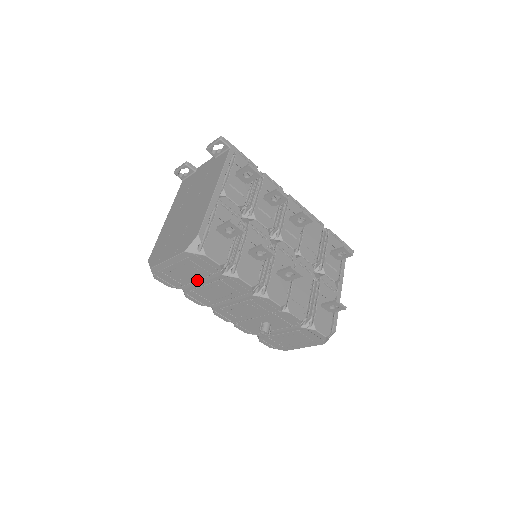
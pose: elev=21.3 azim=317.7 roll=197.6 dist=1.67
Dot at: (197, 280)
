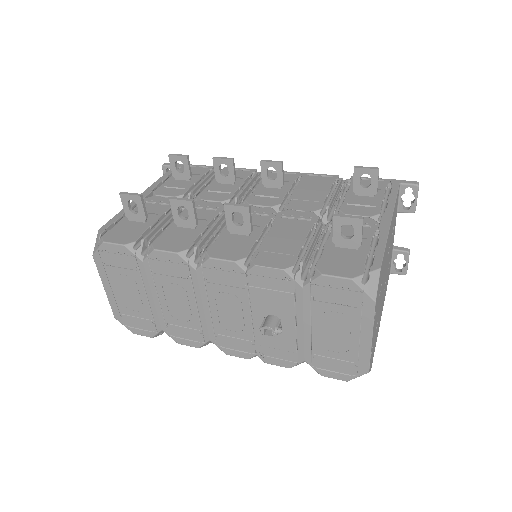
Dot at: (147, 297)
